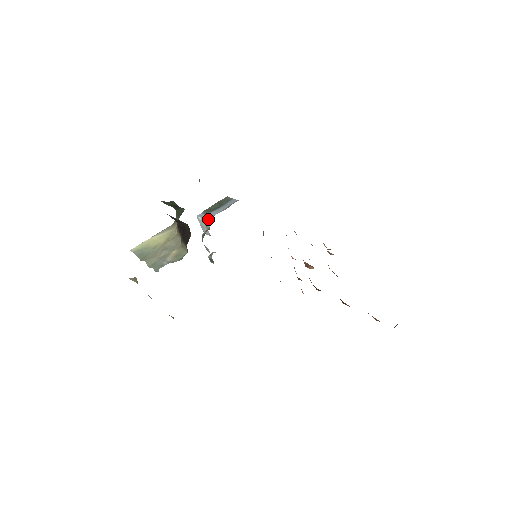
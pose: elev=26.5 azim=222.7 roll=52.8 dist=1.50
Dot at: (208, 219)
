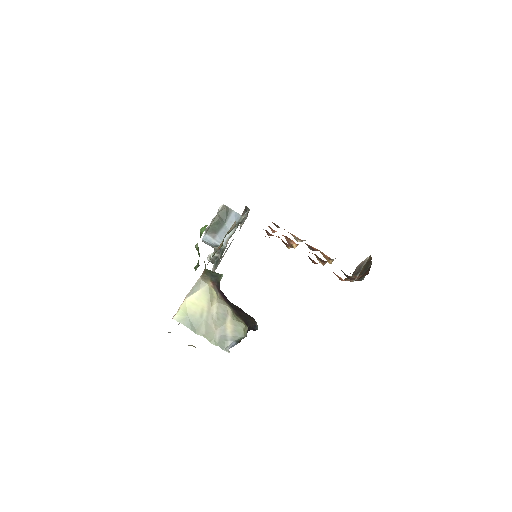
Dot at: occluded
